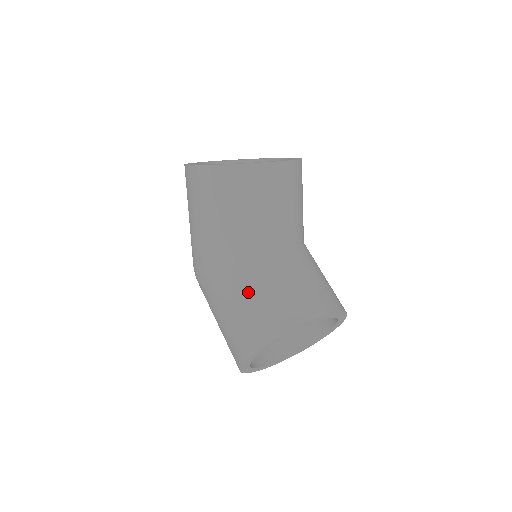
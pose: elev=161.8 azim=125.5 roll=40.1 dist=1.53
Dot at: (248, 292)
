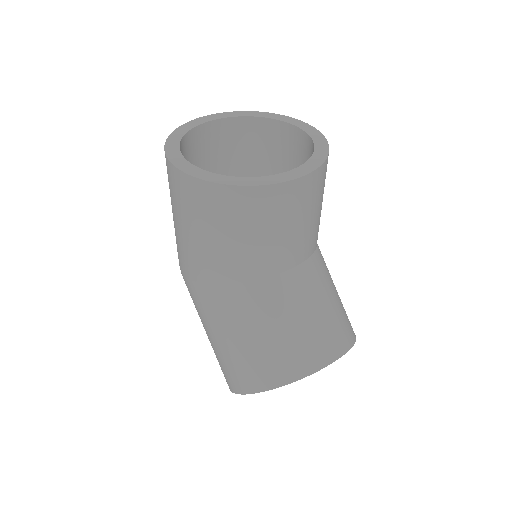
Dot at: (243, 330)
